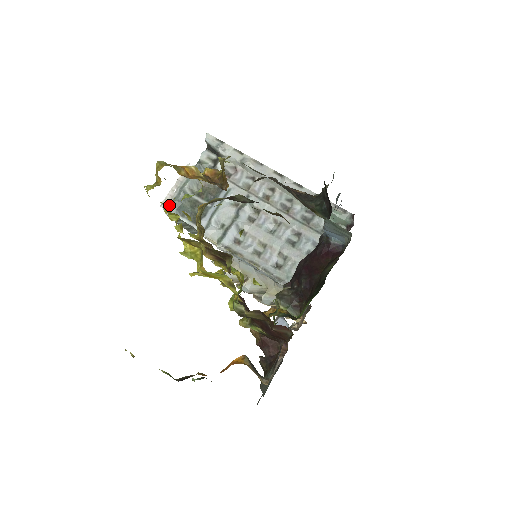
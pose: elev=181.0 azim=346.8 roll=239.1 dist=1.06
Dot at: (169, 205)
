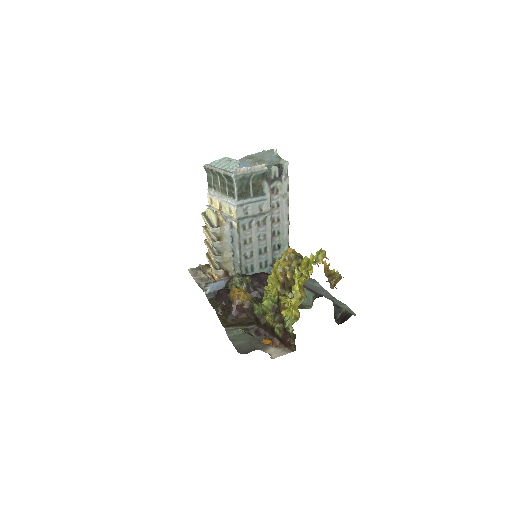
Dot at: (239, 174)
